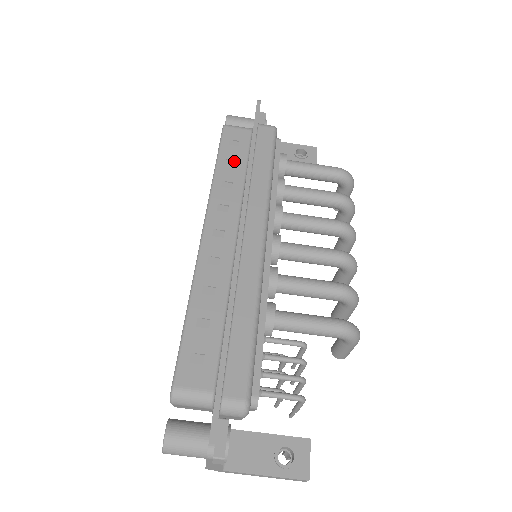
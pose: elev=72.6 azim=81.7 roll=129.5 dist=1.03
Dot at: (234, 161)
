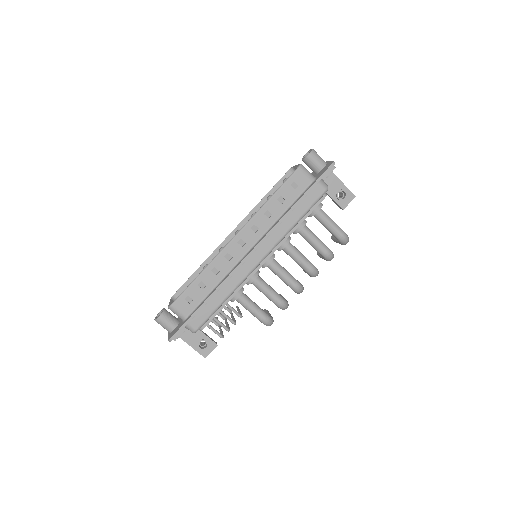
Dot at: (284, 199)
